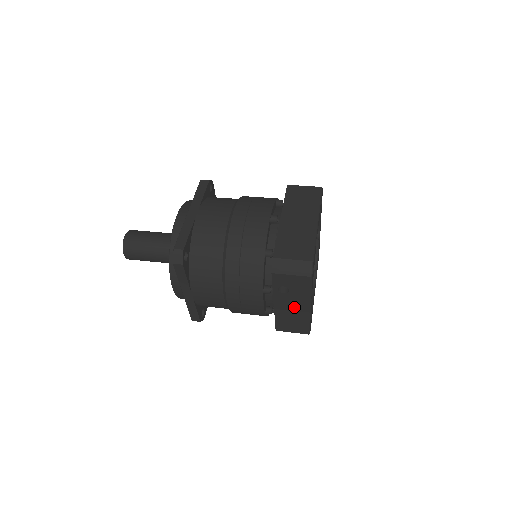
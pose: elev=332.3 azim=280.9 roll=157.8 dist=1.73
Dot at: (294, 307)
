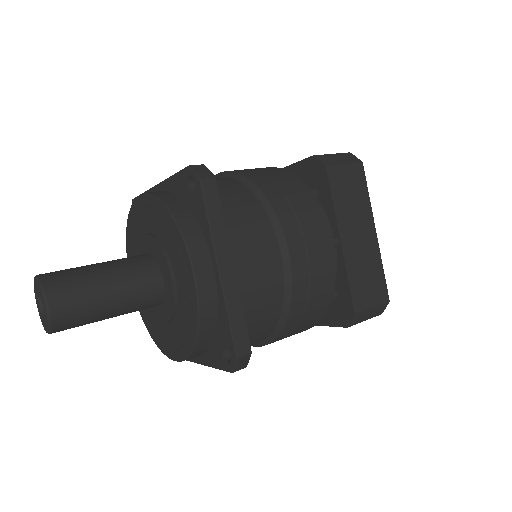
Dot at: occluded
